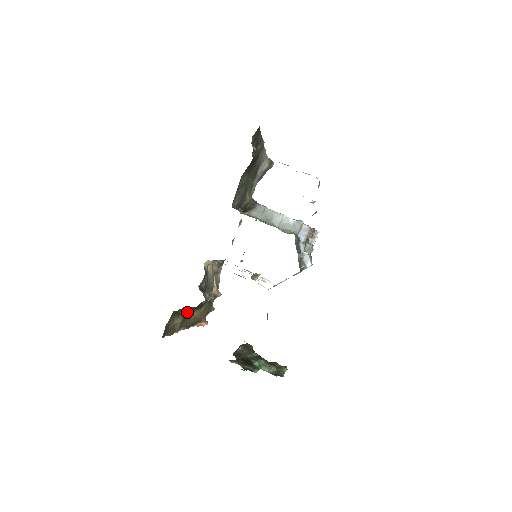
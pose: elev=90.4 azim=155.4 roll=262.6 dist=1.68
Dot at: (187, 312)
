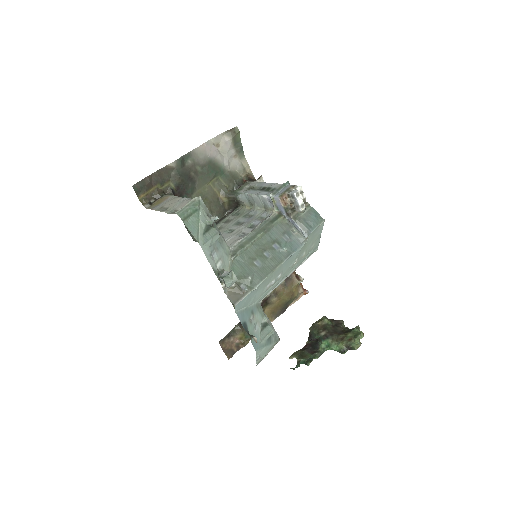
Dot at: occluded
